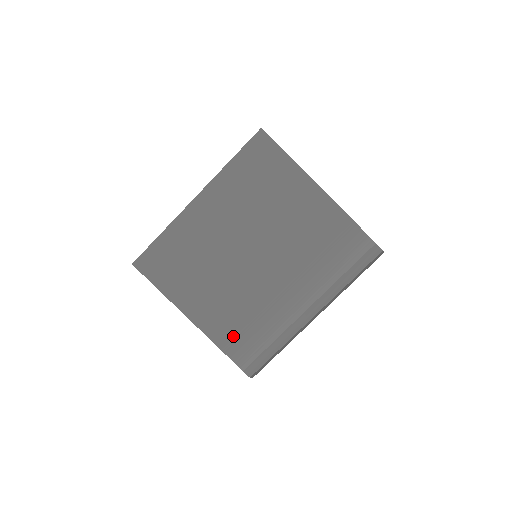
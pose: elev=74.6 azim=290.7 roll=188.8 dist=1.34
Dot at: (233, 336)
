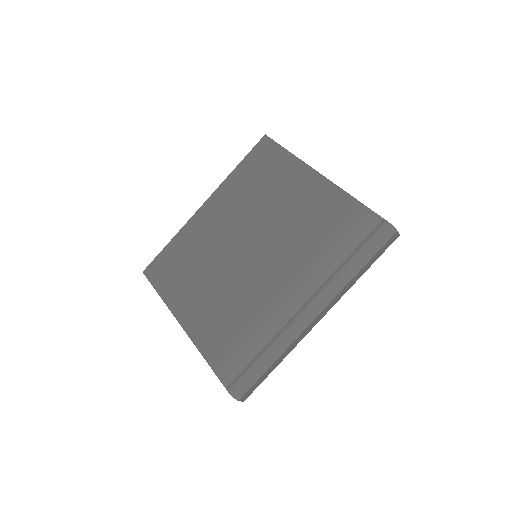
Dot at: (219, 342)
